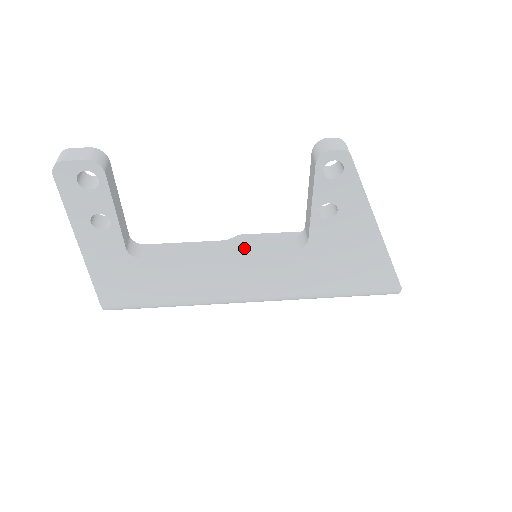
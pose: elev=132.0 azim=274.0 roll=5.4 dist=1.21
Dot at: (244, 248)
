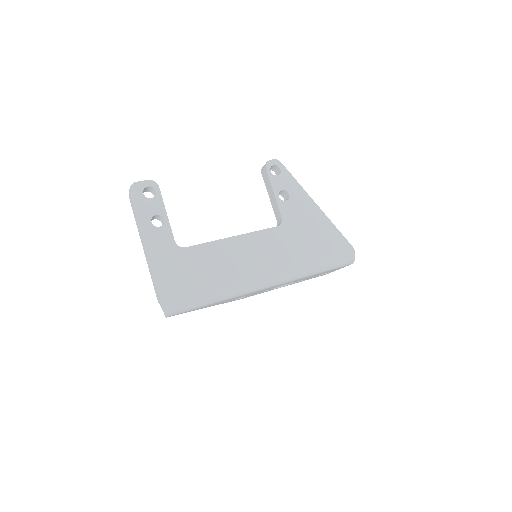
Dot at: (247, 234)
